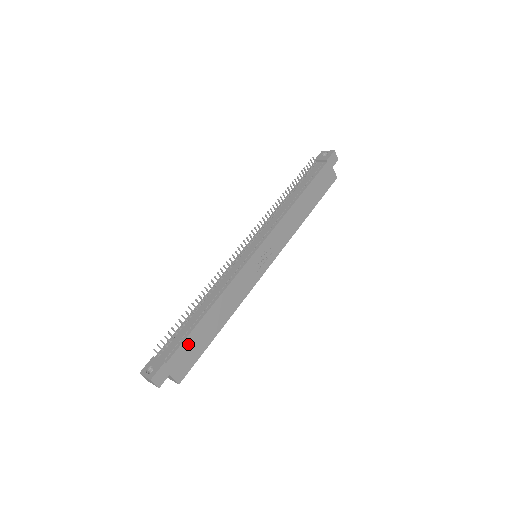
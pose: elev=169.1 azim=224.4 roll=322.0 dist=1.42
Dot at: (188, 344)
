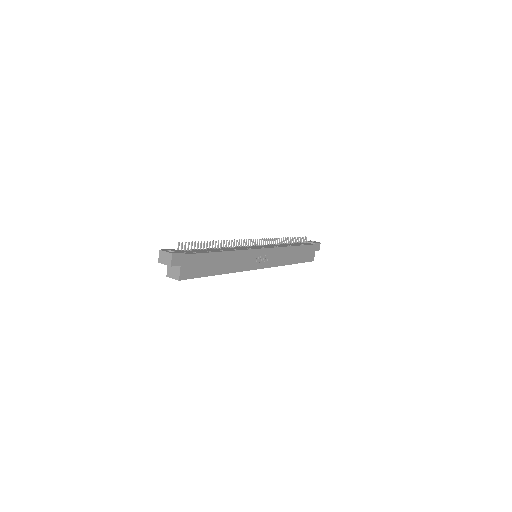
Dot at: (201, 259)
